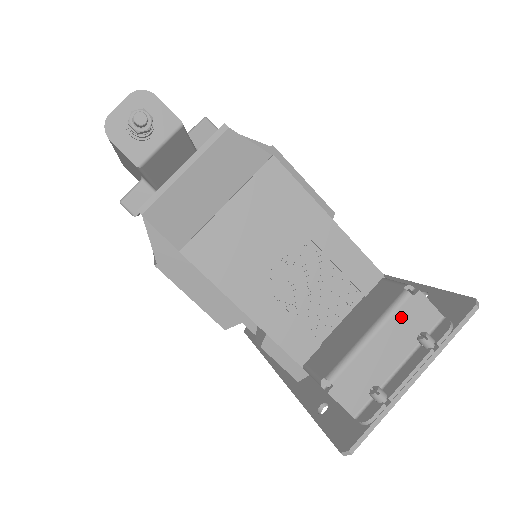
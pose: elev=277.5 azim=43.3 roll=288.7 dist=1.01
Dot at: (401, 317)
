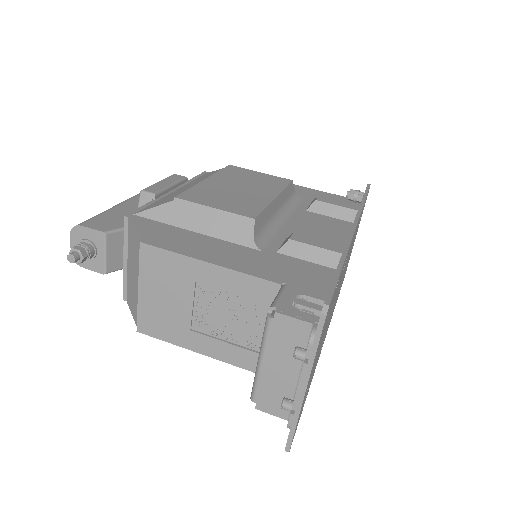
Dot at: (274, 339)
